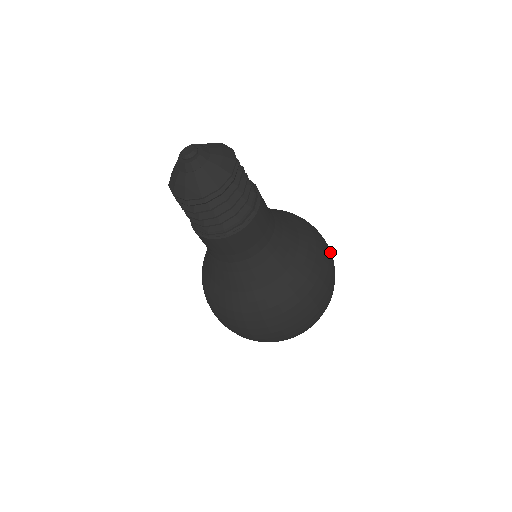
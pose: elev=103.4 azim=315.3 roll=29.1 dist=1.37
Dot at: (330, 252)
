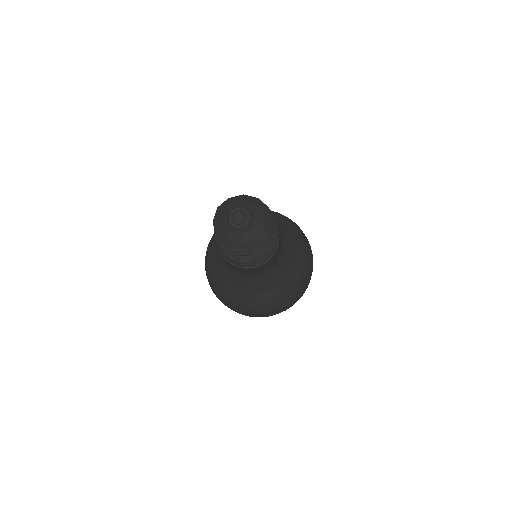
Dot at: occluded
